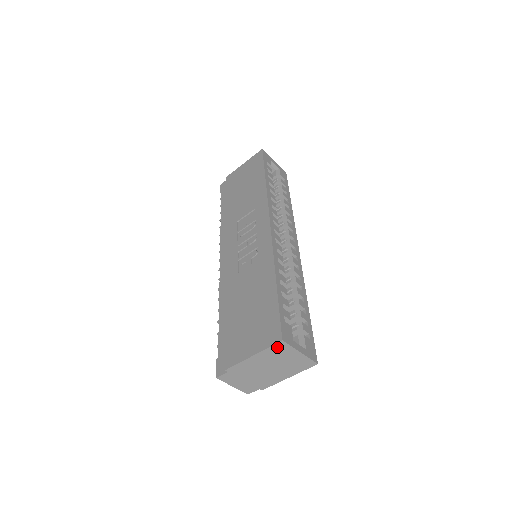
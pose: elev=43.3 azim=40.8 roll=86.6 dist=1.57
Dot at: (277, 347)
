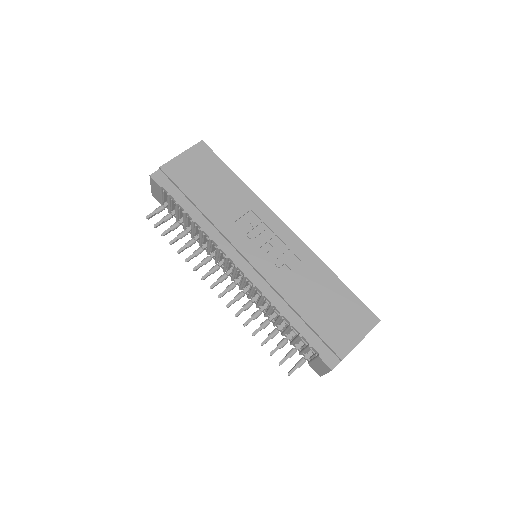
Dot at: occluded
